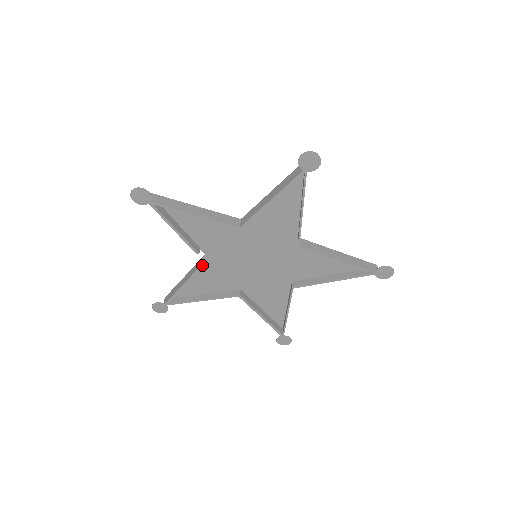
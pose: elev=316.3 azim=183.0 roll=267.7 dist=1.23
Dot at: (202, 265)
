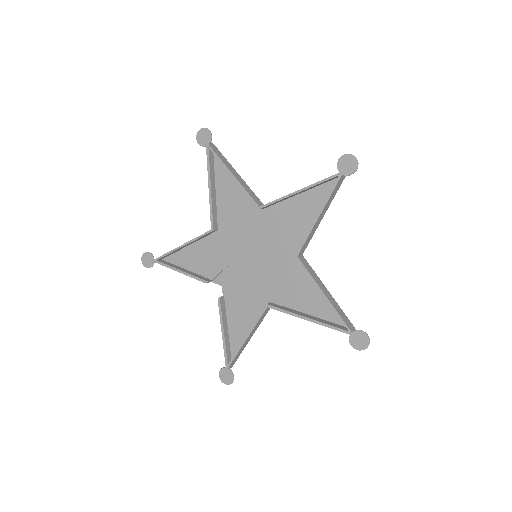
Dot at: (225, 298)
